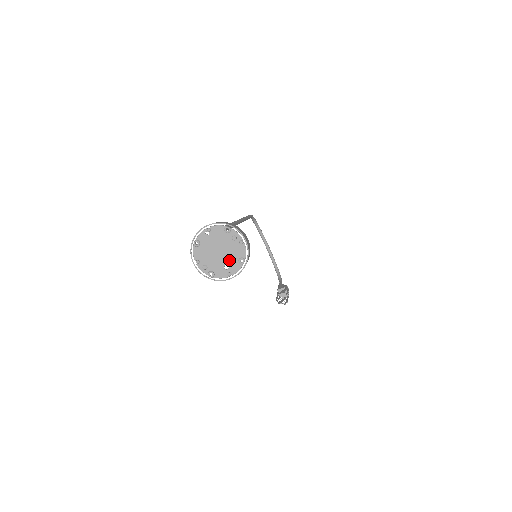
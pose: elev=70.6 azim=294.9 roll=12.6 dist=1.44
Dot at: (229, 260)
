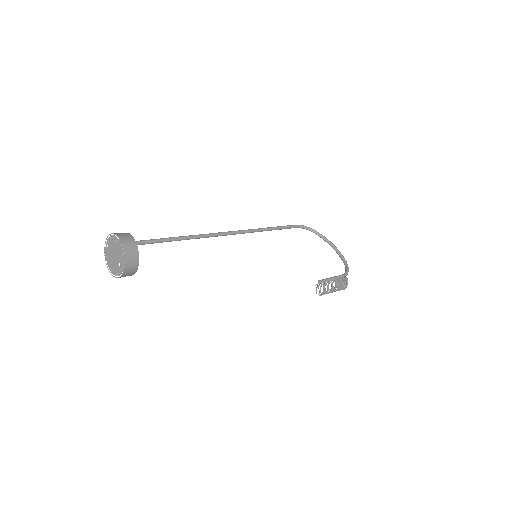
Dot at: (119, 259)
